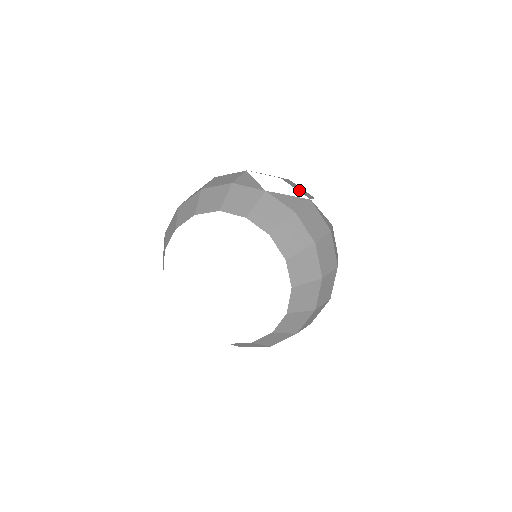
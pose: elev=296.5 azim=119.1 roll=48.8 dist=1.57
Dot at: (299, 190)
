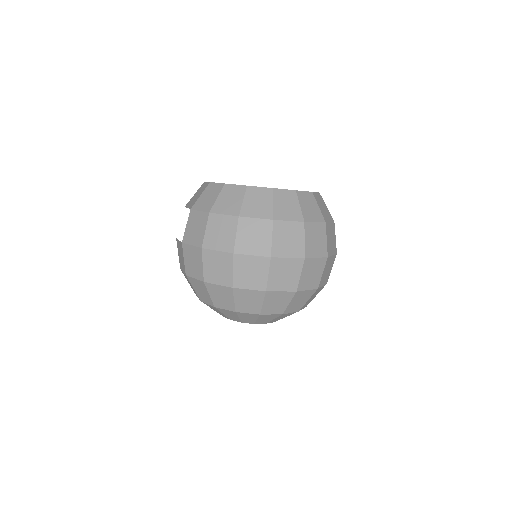
Dot at: occluded
